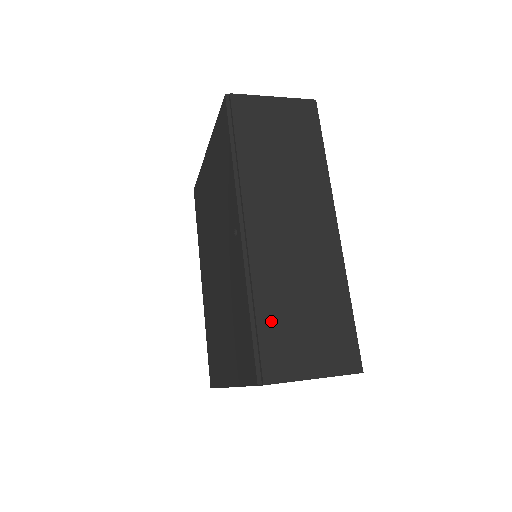
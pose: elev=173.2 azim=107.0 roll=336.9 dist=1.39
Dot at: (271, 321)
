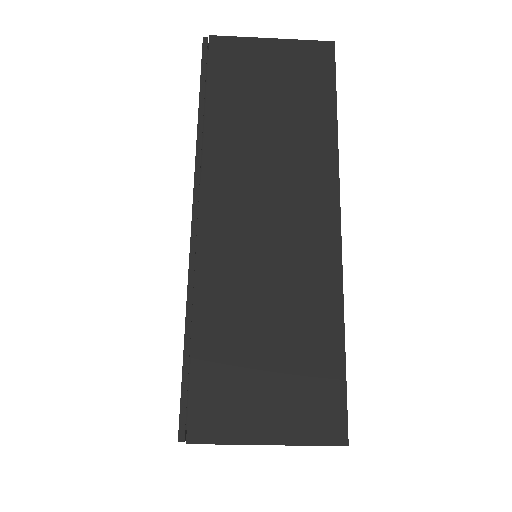
Dot at: (214, 351)
